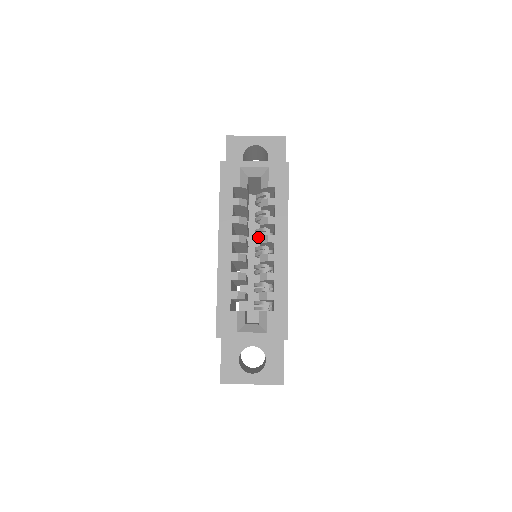
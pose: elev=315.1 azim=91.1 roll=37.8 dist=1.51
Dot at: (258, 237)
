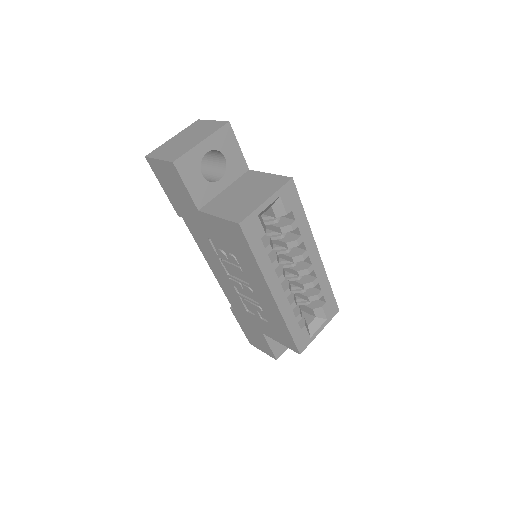
Dot at: (280, 254)
